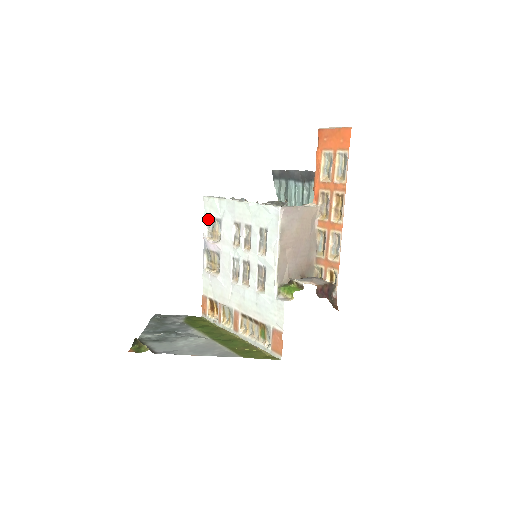
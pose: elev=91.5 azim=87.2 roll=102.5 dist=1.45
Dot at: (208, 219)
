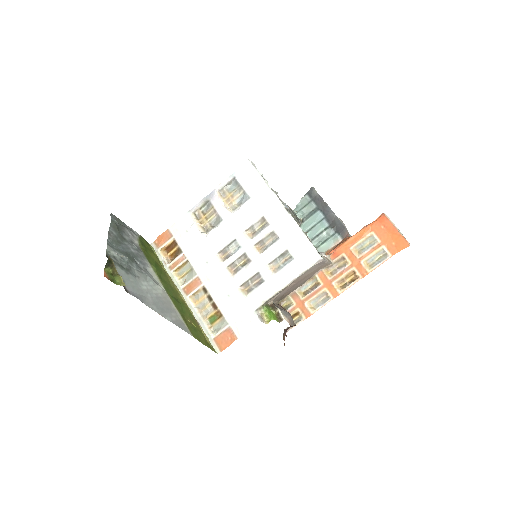
Dot at: (234, 179)
